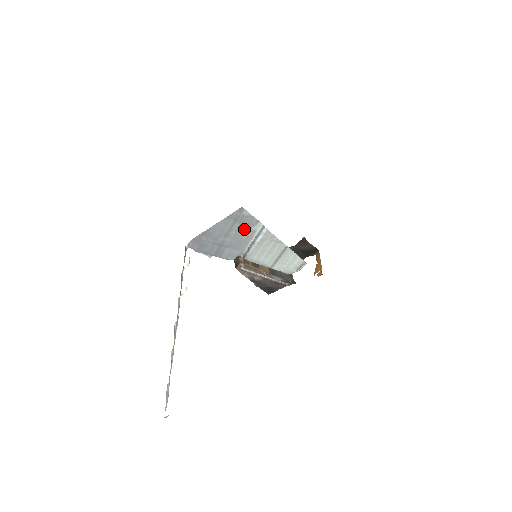
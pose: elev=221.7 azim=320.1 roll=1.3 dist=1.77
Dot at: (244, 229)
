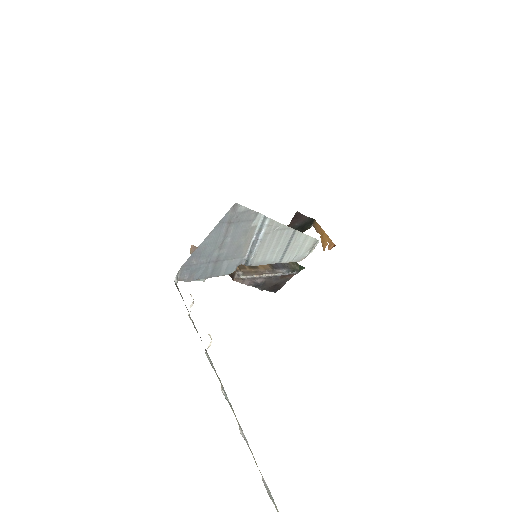
Dot at: (241, 230)
